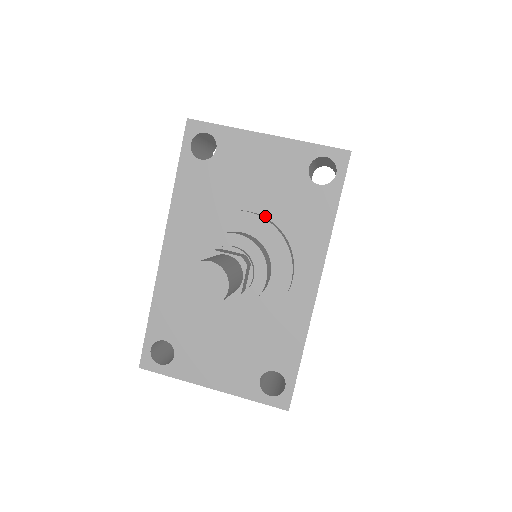
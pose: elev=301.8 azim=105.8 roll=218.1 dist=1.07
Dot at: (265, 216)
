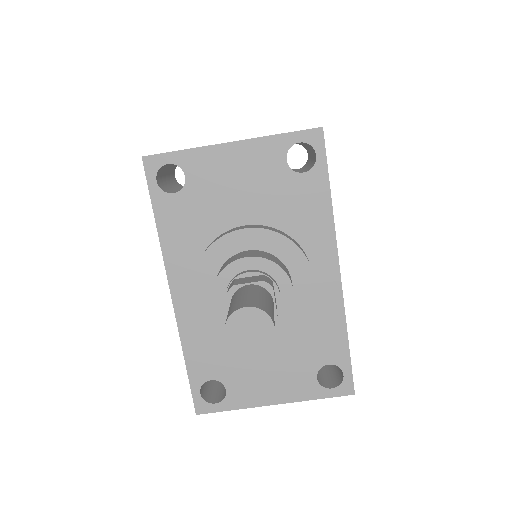
Dot at: (261, 224)
